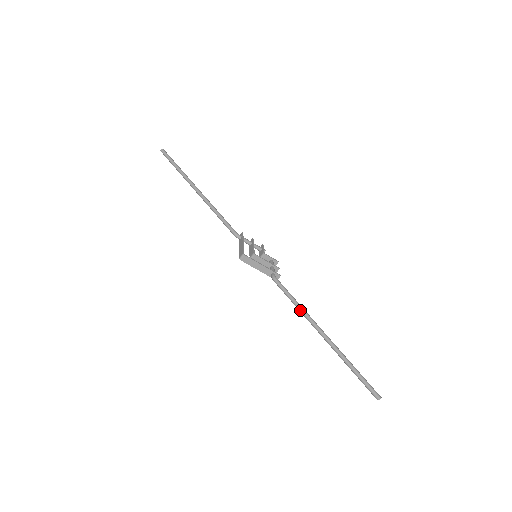
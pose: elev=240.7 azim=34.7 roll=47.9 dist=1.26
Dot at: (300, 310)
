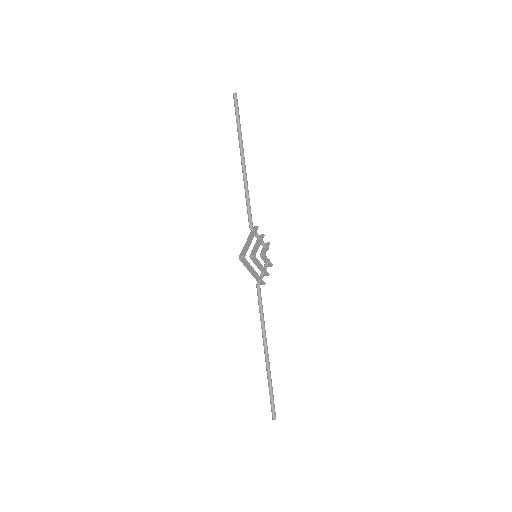
Dot at: (261, 324)
